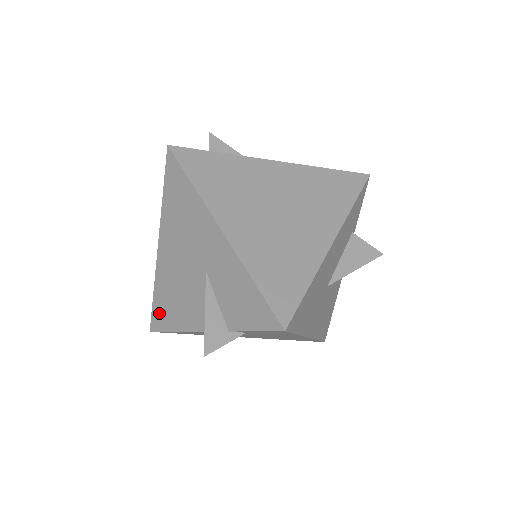
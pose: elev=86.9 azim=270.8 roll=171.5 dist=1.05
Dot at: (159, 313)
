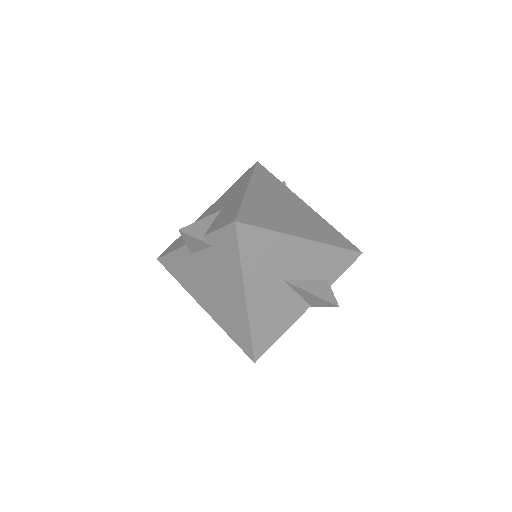
Dot at: (173, 245)
